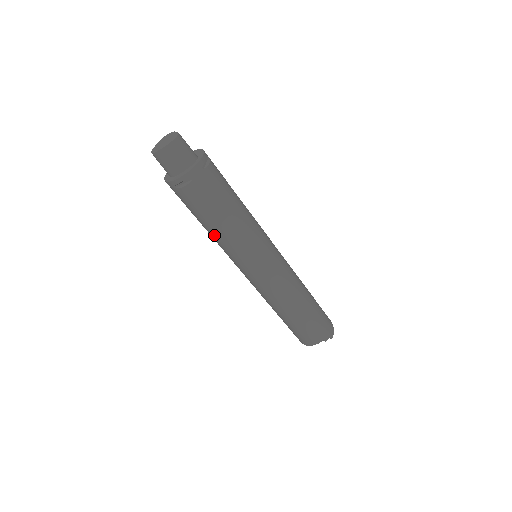
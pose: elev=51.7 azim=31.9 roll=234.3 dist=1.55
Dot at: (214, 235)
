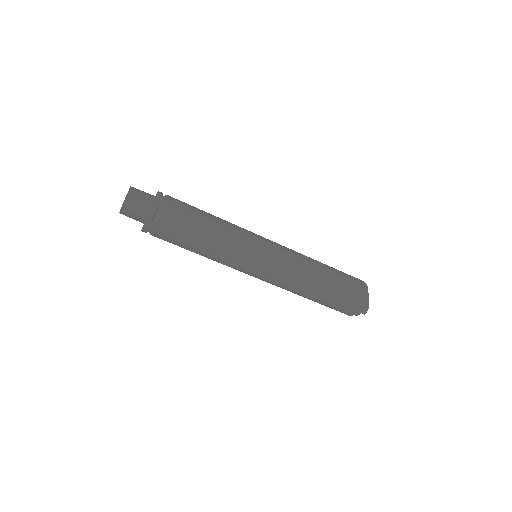
Dot at: occluded
